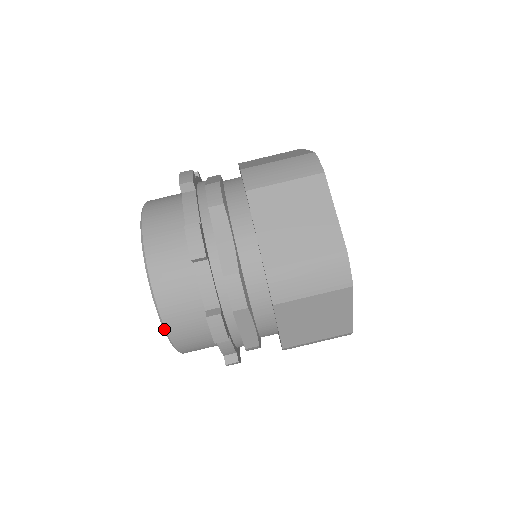
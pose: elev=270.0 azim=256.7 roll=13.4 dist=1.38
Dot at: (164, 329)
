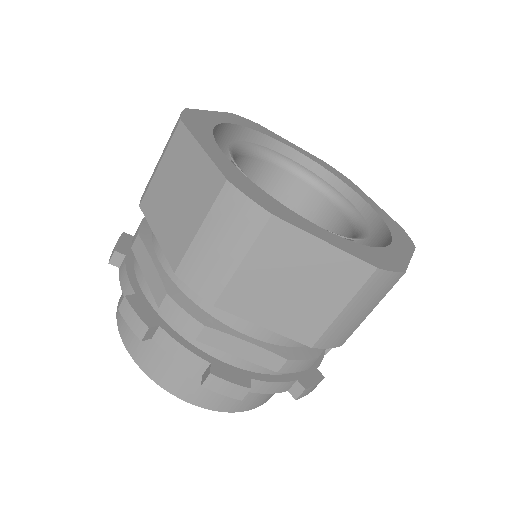
Dot at: occluded
